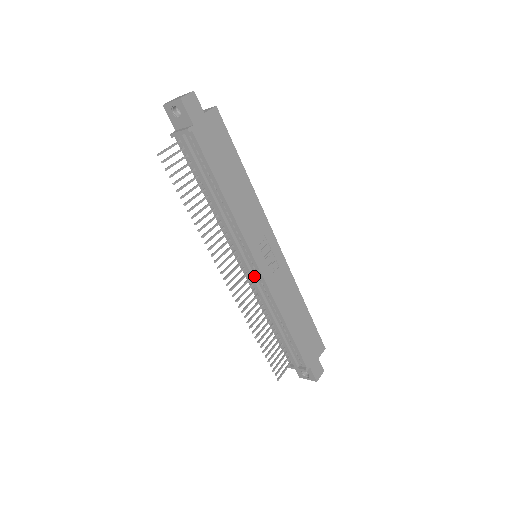
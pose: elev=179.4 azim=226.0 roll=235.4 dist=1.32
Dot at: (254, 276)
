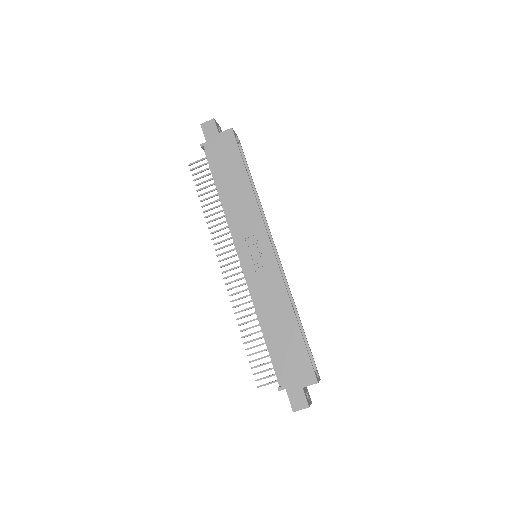
Dot at: occluded
